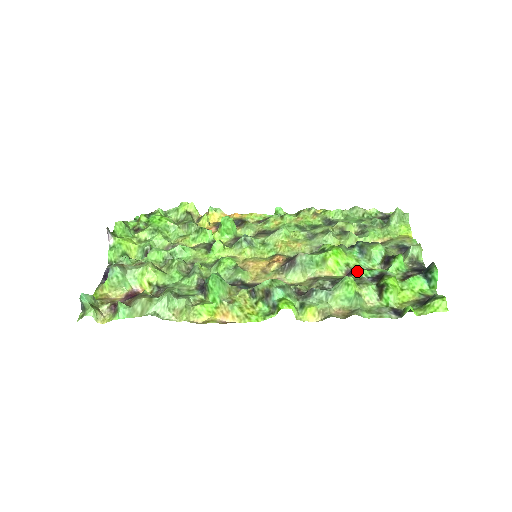
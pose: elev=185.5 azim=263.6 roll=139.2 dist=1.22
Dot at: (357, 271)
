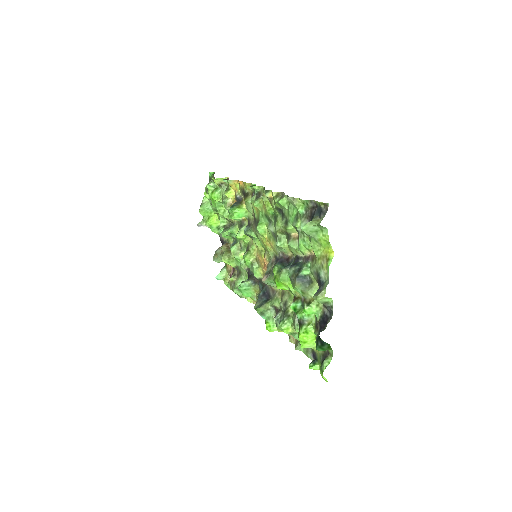
Dot at: (292, 307)
